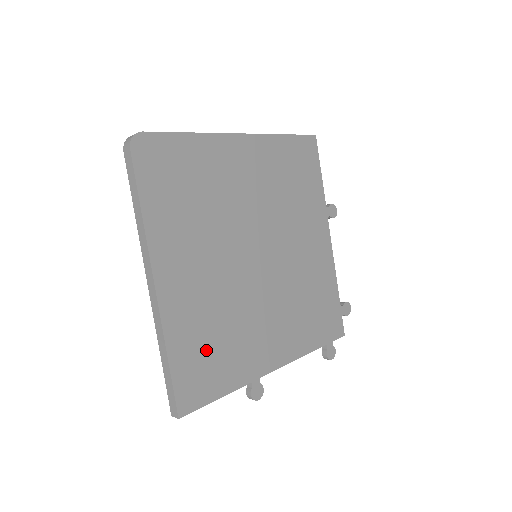
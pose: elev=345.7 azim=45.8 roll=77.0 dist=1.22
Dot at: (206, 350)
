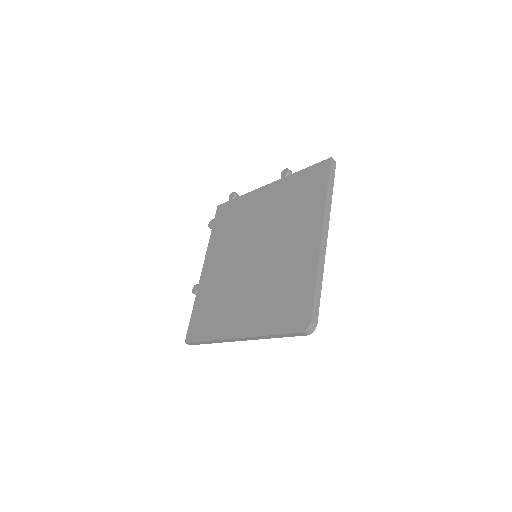
Dot at: occluded
